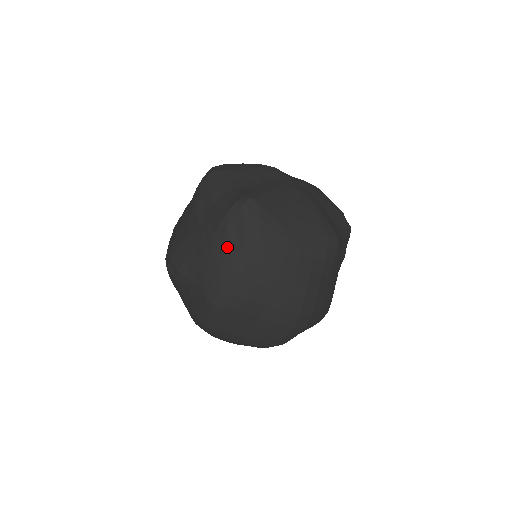
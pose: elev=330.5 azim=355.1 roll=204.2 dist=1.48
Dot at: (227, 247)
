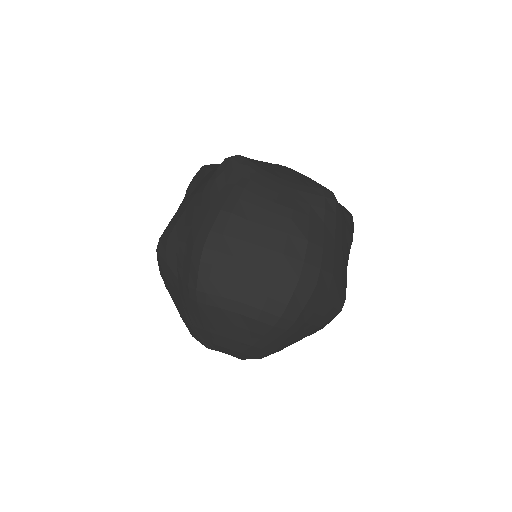
Dot at: (216, 193)
